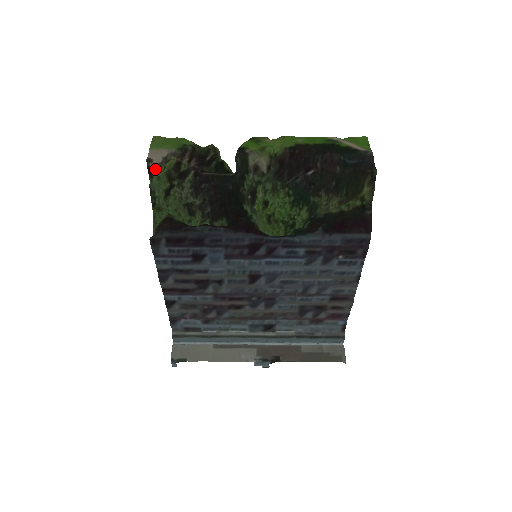
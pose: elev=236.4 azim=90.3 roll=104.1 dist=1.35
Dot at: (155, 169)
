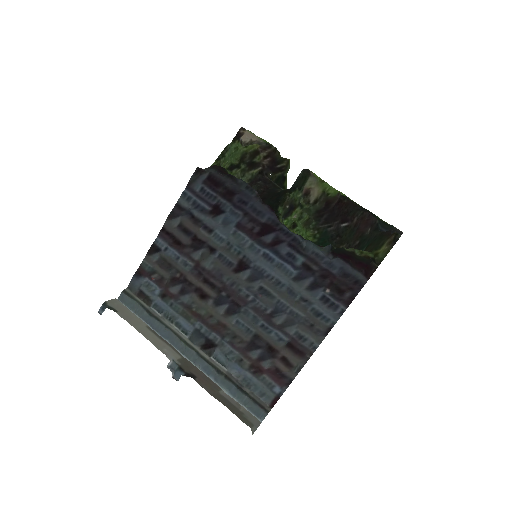
Dot at: (240, 141)
